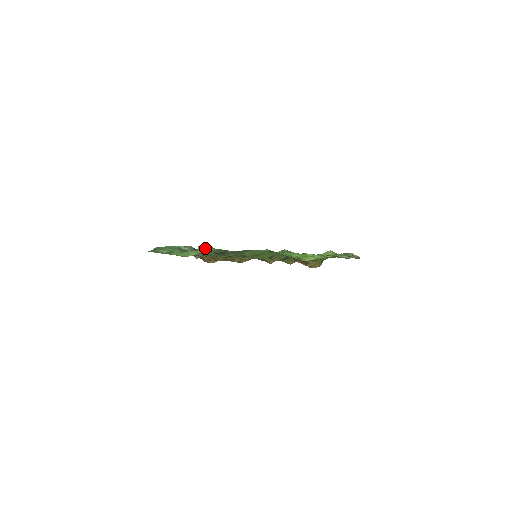
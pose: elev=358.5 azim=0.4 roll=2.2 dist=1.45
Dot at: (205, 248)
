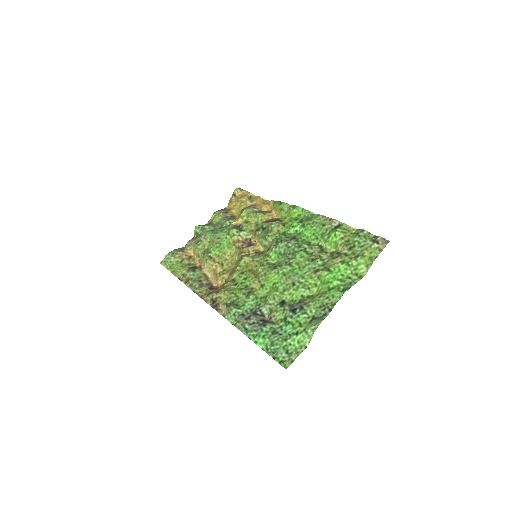
Dot at: (170, 262)
